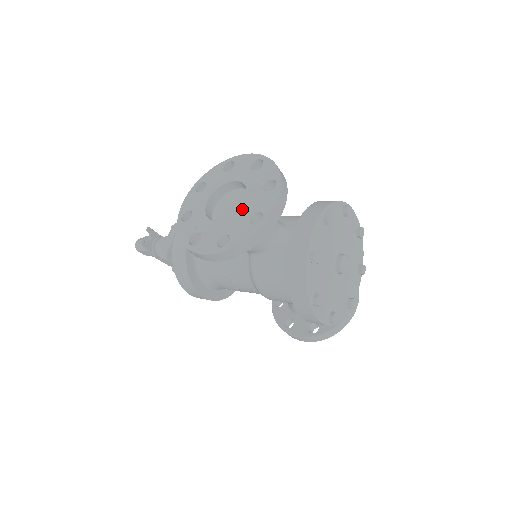
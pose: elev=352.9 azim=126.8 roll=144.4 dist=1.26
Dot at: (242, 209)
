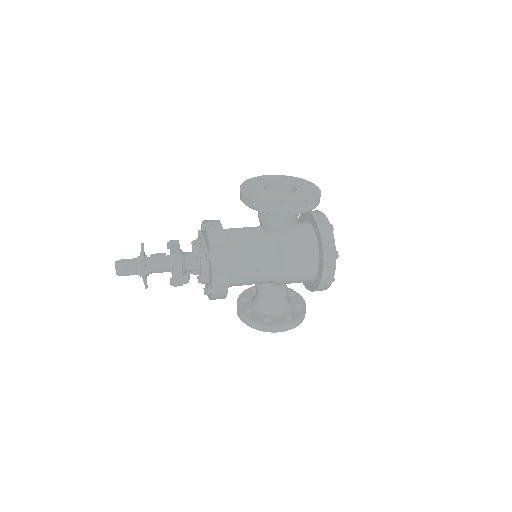
Dot at: (299, 190)
